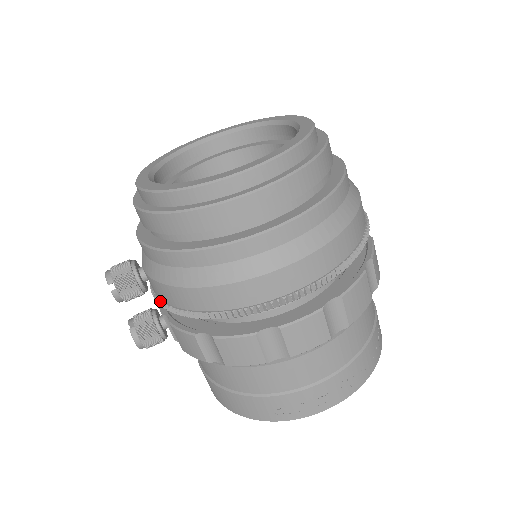
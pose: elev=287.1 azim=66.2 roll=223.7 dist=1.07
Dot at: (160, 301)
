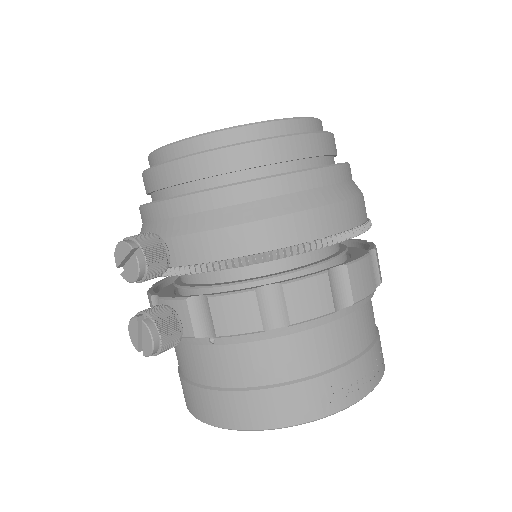
Dot at: (201, 264)
